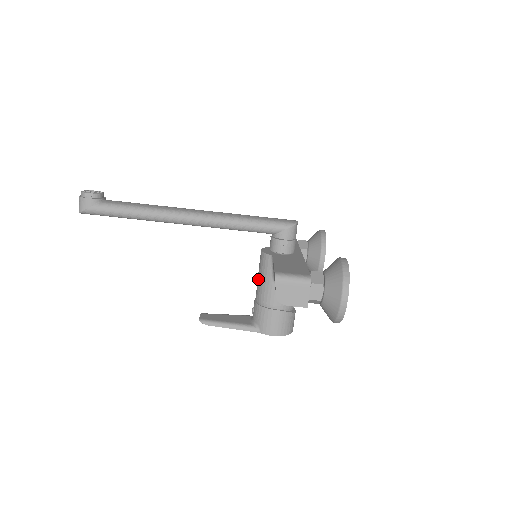
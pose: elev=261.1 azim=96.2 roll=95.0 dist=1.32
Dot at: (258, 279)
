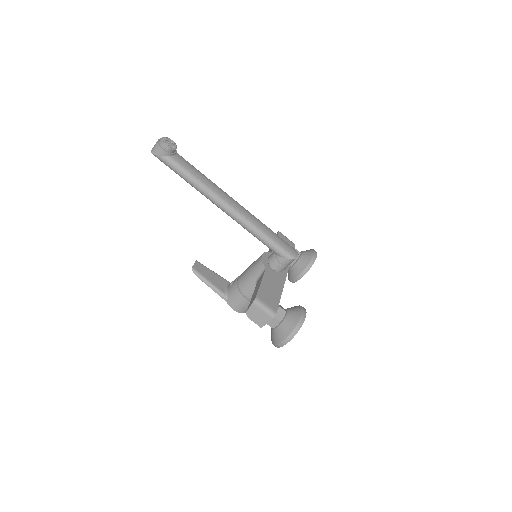
Dot at: (247, 270)
